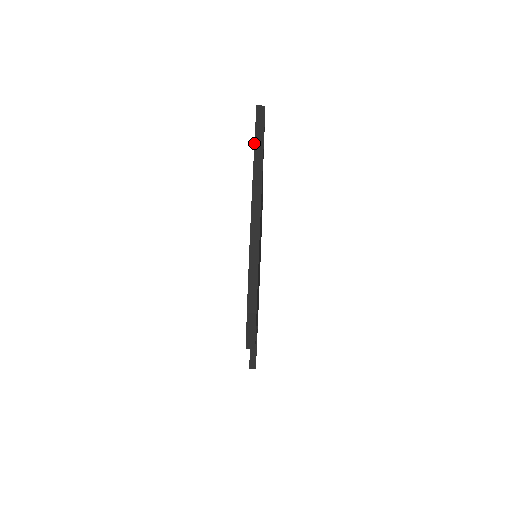
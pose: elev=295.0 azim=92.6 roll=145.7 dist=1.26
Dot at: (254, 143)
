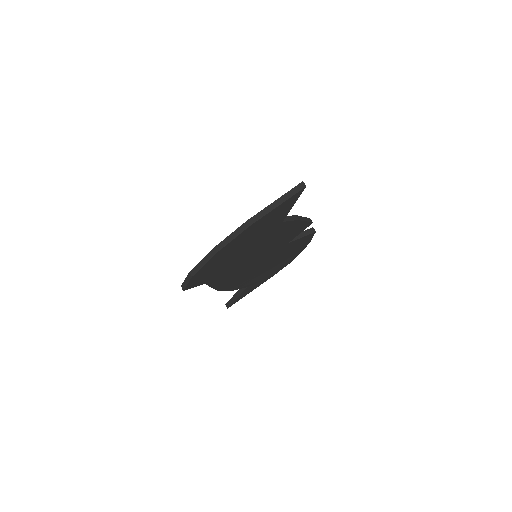
Dot at: (276, 200)
